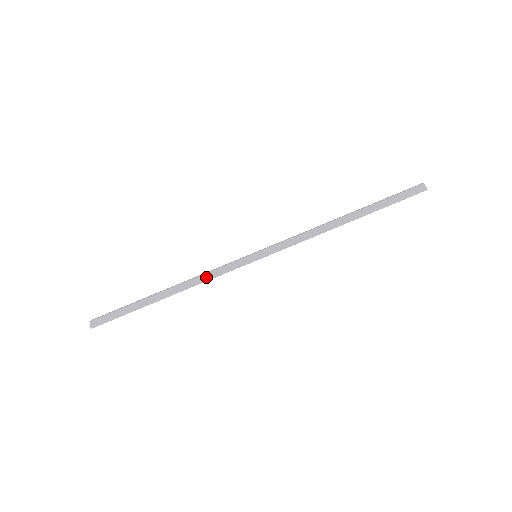
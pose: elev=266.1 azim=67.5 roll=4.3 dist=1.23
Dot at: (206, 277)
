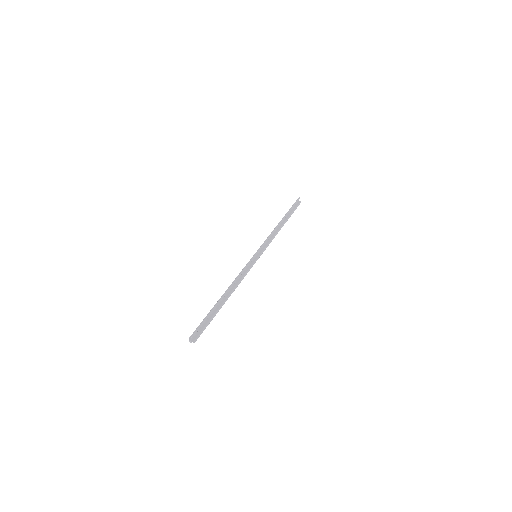
Dot at: occluded
